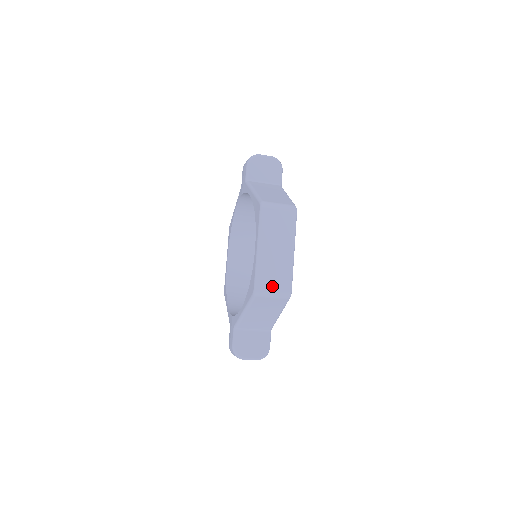
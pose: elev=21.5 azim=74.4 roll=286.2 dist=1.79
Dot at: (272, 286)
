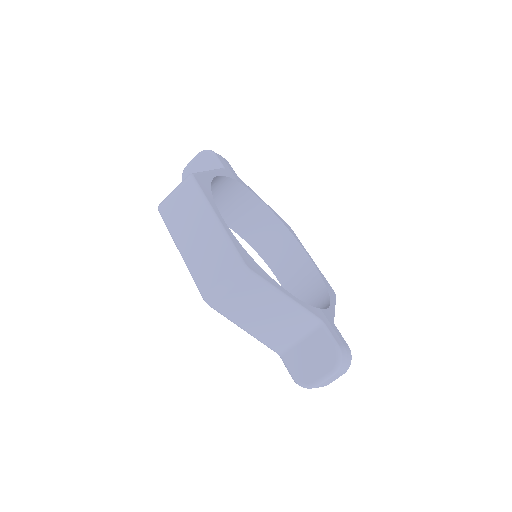
Dot at: (216, 278)
